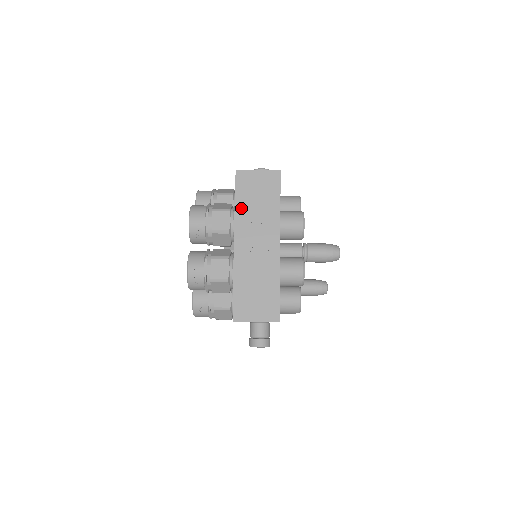
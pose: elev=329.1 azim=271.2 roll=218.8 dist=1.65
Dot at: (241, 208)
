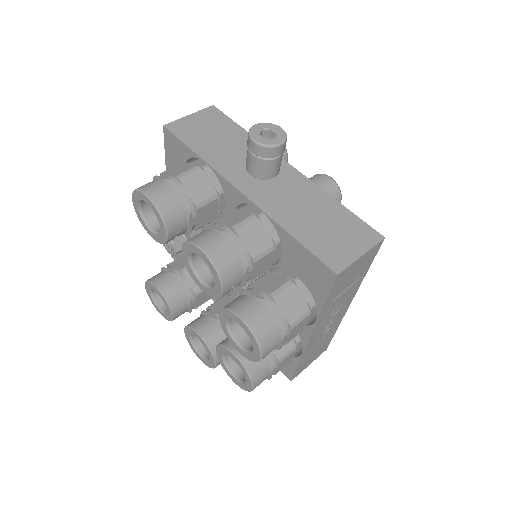
Dot at: (328, 306)
